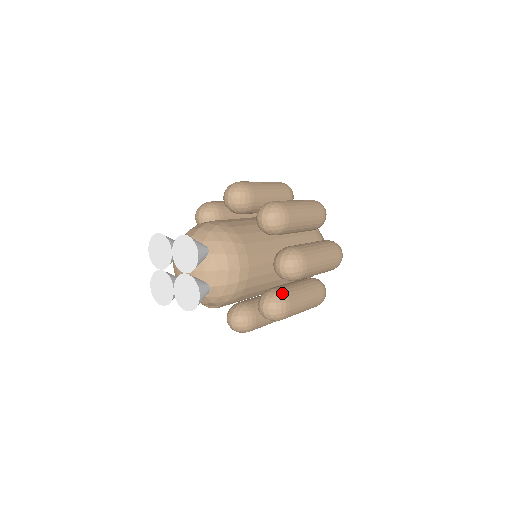
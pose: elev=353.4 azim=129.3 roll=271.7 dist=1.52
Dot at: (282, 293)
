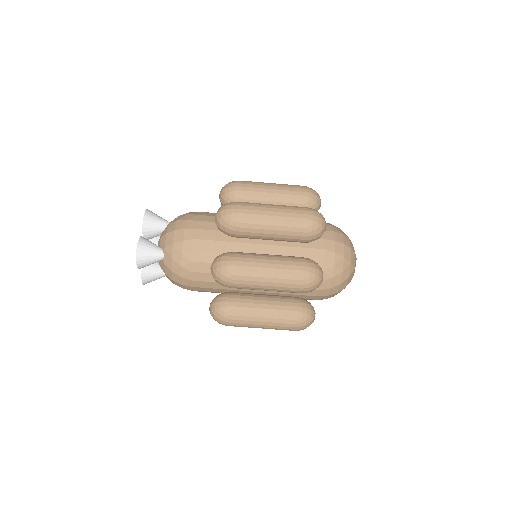
Dot at: occluded
